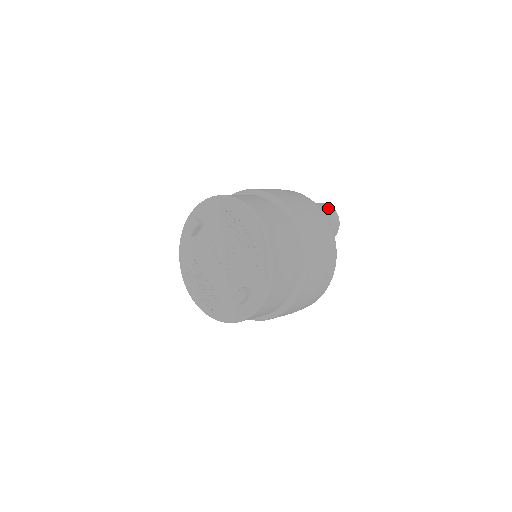
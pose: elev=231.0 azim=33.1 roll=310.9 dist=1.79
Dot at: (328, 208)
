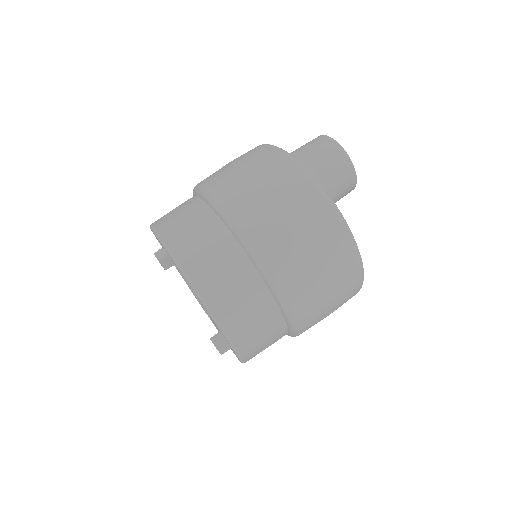
Dot at: (318, 149)
